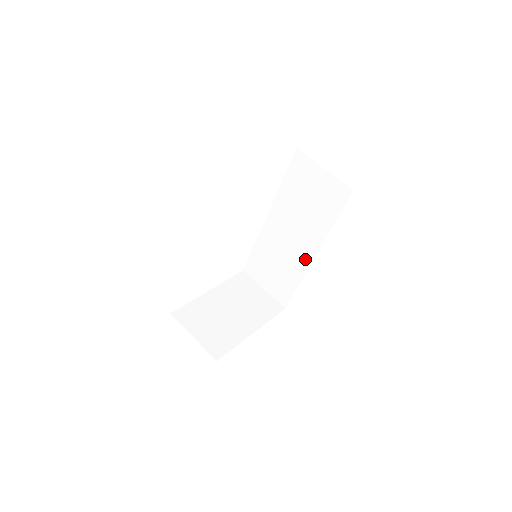
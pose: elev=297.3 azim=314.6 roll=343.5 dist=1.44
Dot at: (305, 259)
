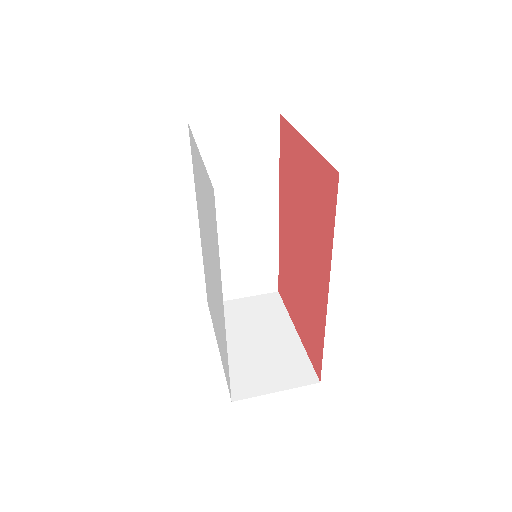
Dot at: (270, 226)
